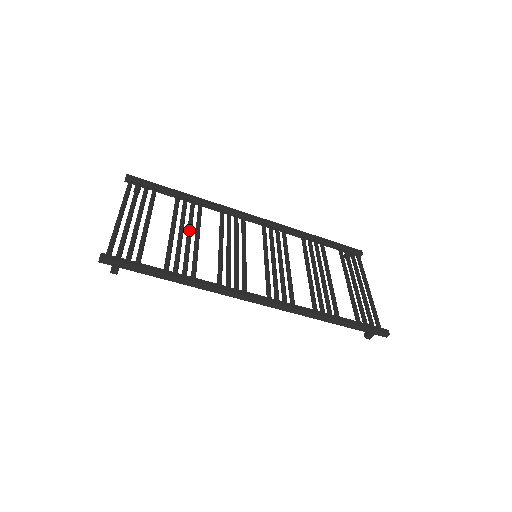
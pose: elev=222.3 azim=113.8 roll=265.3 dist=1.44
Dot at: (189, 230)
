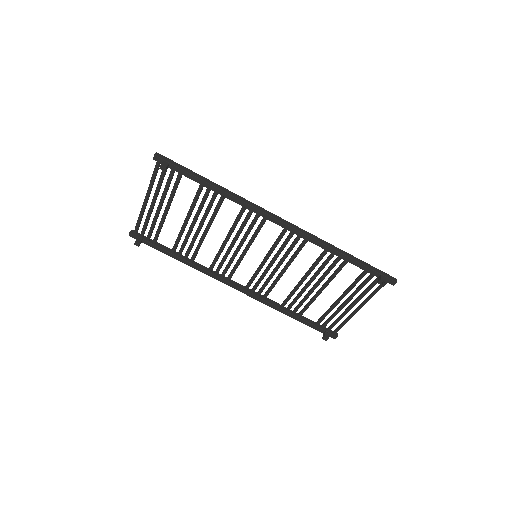
Dot at: (198, 229)
